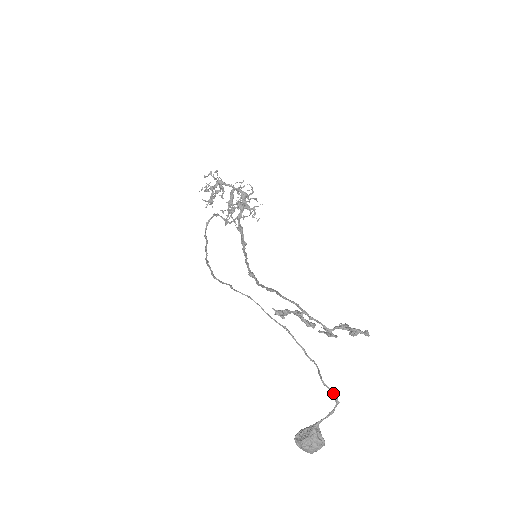
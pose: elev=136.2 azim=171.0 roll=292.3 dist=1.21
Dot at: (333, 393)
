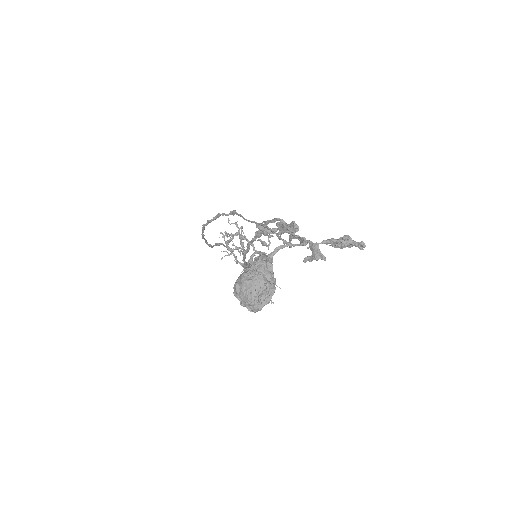
Dot at: (301, 238)
